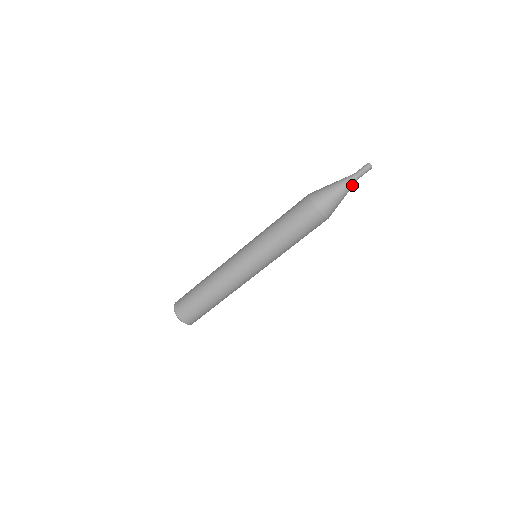
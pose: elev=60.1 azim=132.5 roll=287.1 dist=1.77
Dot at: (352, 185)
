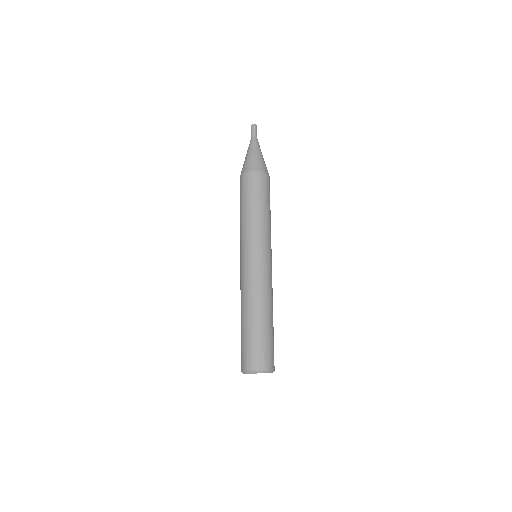
Dot at: (258, 144)
